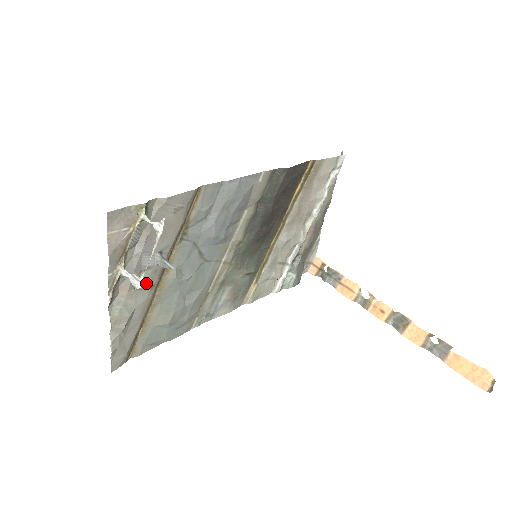
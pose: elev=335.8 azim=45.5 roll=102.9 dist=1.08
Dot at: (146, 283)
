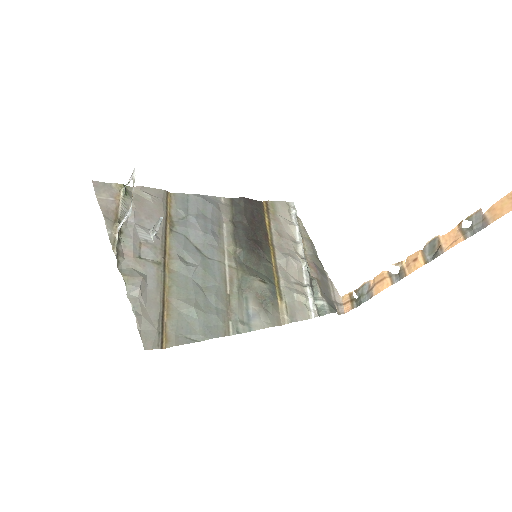
Dot at: (150, 257)
